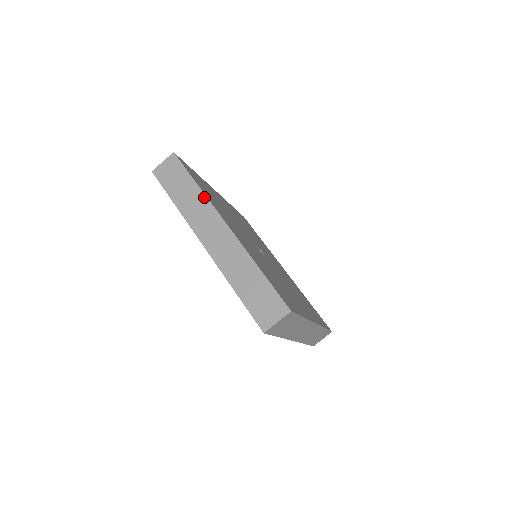
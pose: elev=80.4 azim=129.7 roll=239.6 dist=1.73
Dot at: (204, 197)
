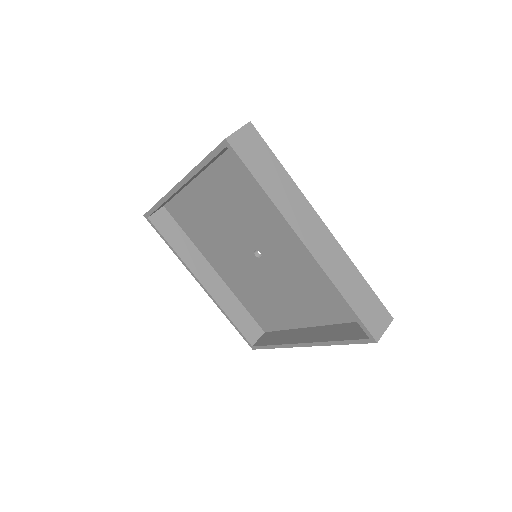
Dot at: occluded
